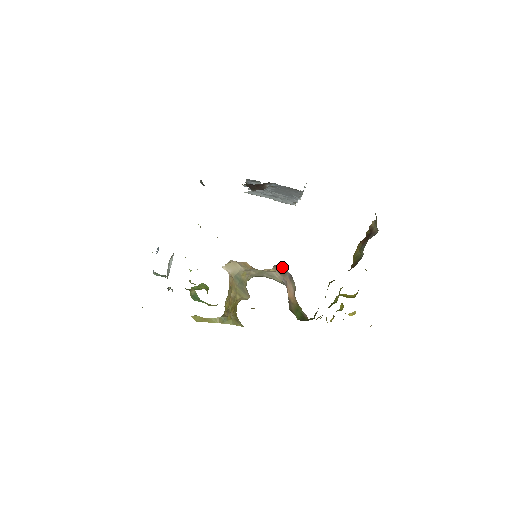
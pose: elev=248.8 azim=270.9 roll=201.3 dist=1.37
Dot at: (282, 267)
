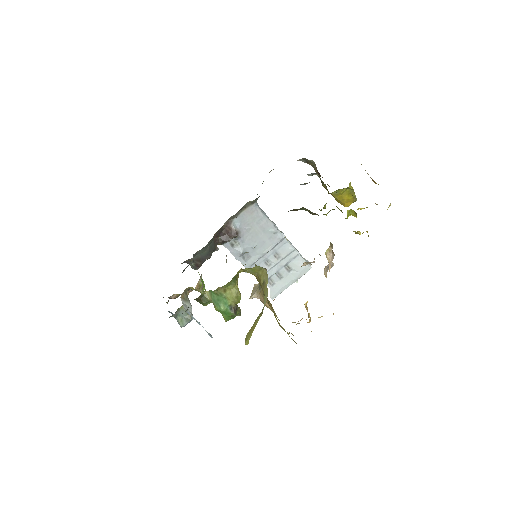
Dot at: occluded
